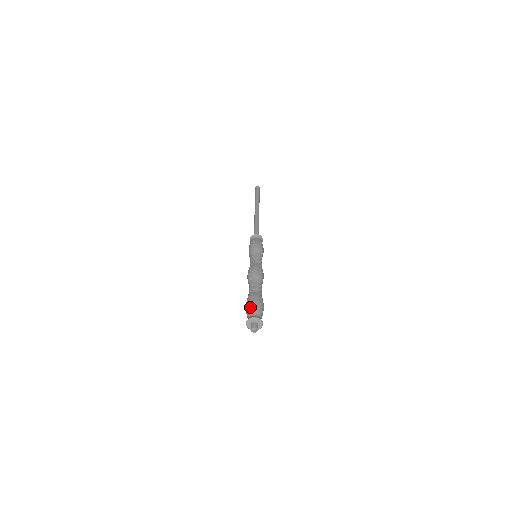
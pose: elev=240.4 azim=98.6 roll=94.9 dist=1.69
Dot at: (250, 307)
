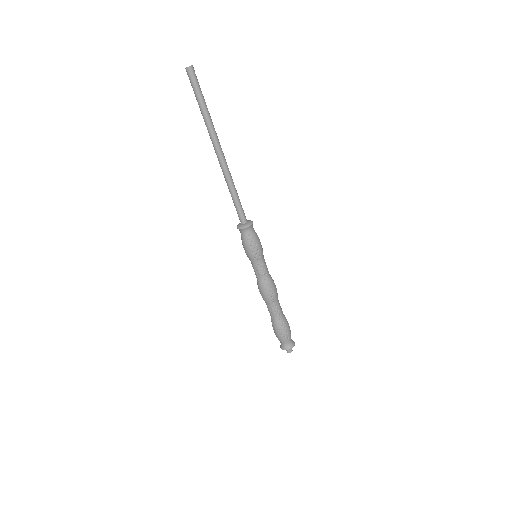
Dot at: occluded
